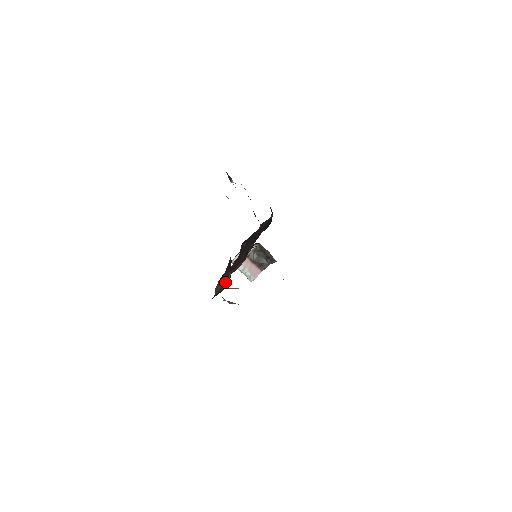
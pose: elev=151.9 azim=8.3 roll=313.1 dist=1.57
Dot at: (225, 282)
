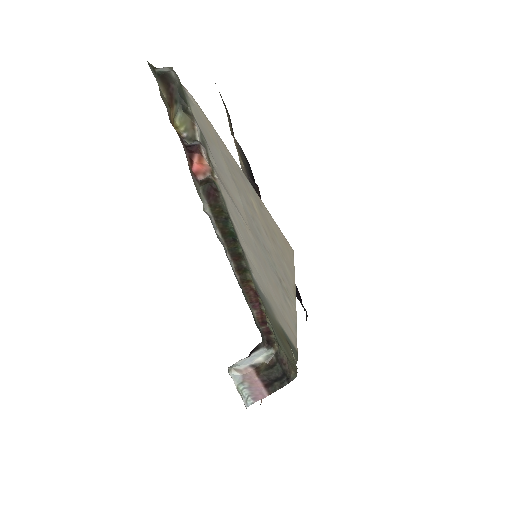
Dot at: occluded
